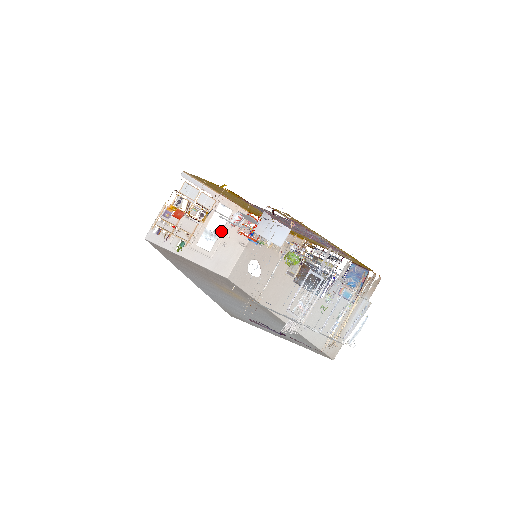
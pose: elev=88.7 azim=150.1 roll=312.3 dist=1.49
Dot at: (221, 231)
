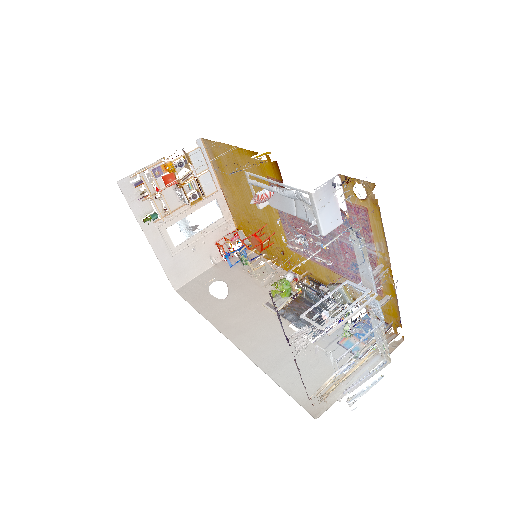
Dot at: (200, 231)
